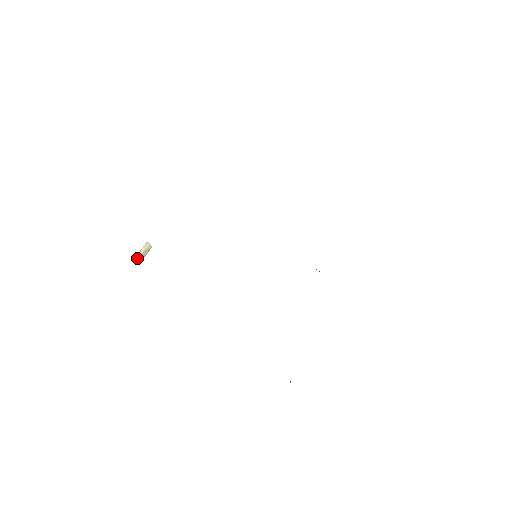
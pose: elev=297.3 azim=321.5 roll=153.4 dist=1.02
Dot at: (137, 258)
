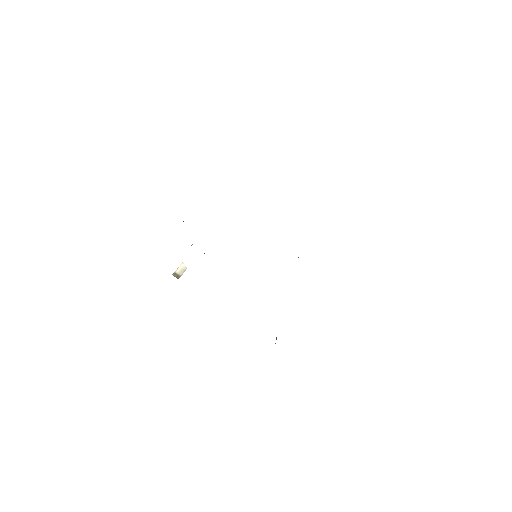
Dot at: (175, 276)
